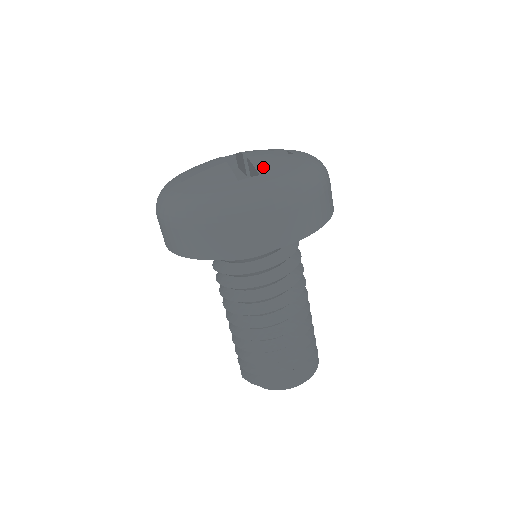
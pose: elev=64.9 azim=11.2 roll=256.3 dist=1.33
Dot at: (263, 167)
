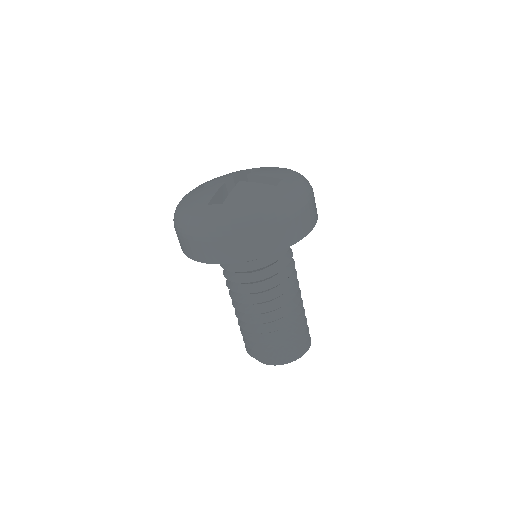
Dot at: (232, 197)
